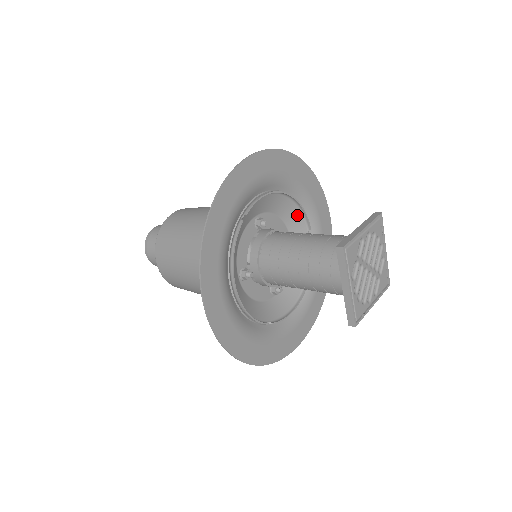
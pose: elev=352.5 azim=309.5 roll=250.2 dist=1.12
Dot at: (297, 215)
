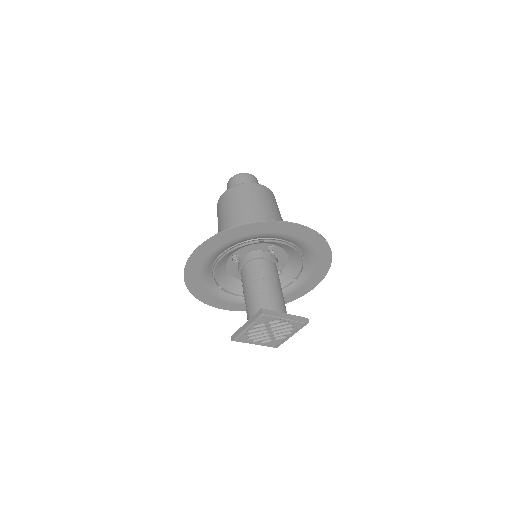
Dot at: (298, 266)
